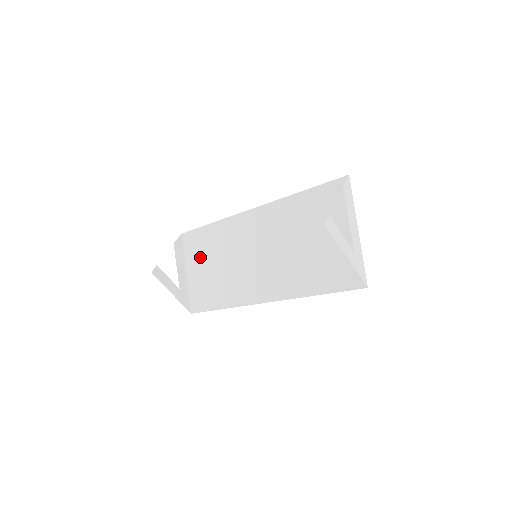
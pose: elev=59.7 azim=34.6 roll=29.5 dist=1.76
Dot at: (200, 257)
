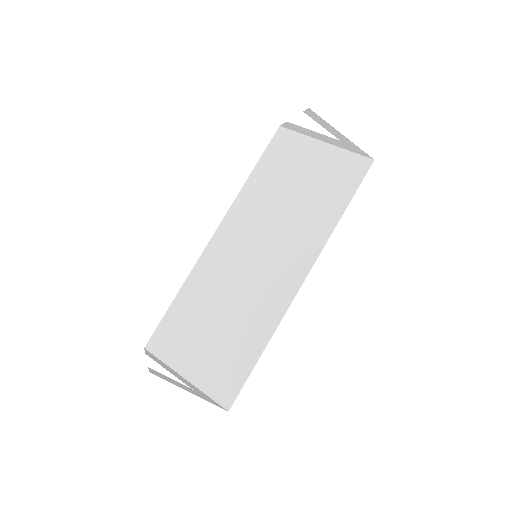
Dot at: (190, 338)
